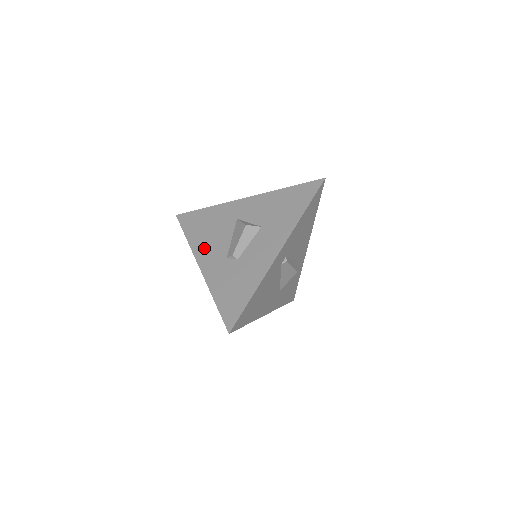
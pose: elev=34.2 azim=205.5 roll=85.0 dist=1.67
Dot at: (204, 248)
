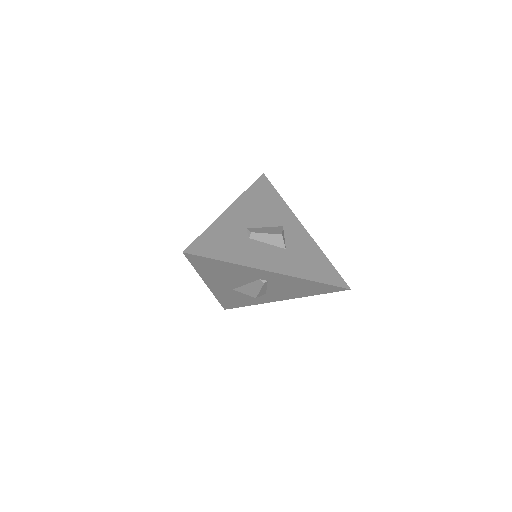
Dot at: (246, 206)
